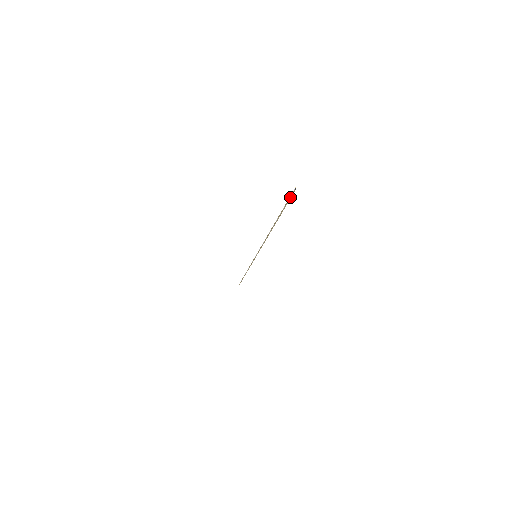
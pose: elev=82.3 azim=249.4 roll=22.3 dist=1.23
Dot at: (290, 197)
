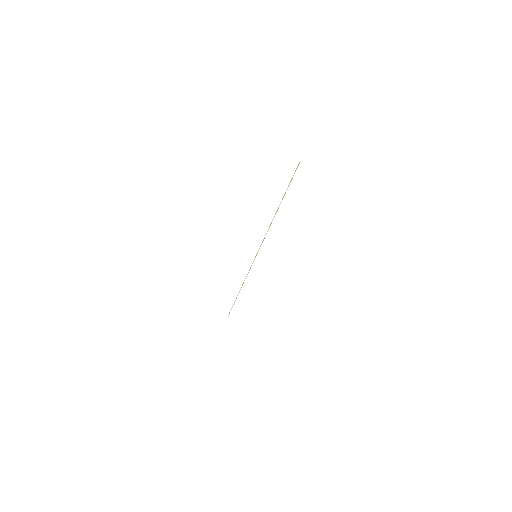
Dot at: (295, 170)
